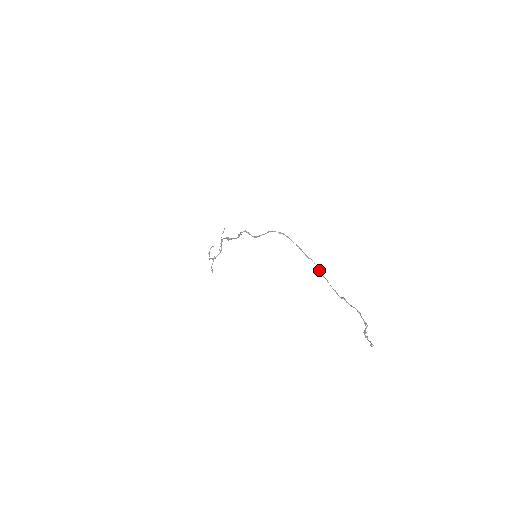
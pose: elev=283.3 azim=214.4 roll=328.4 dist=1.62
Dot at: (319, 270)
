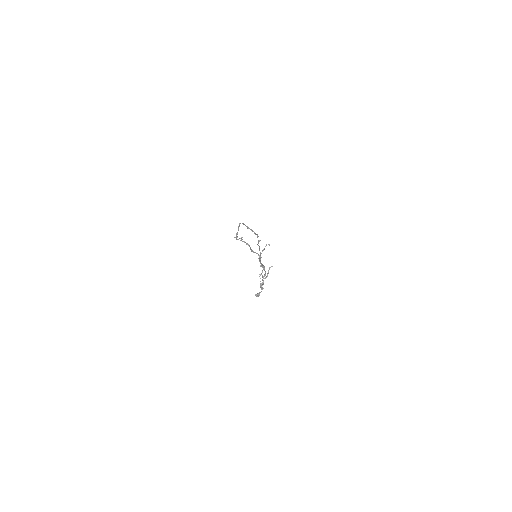
Dot at: (258, 242)
